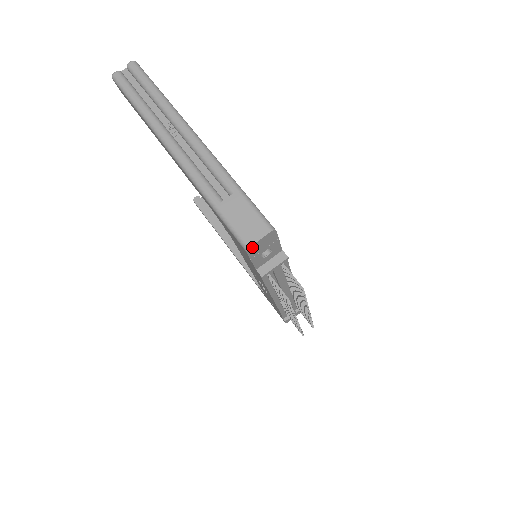
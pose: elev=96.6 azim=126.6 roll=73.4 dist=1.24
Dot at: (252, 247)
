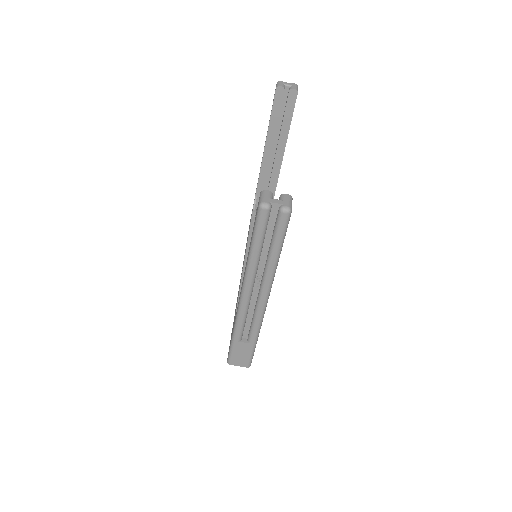
Dot at: (232, 362)
